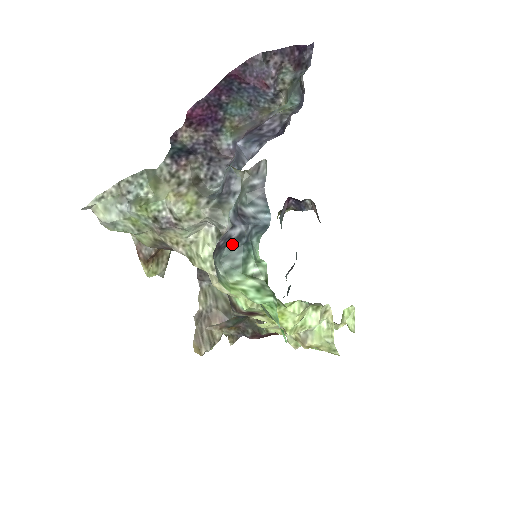
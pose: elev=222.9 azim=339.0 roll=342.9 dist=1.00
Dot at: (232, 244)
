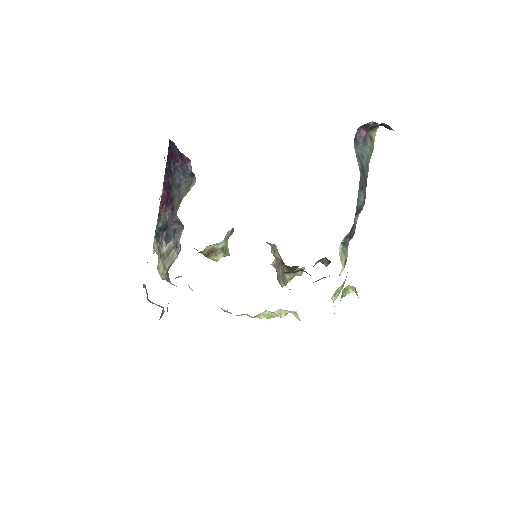
Dot at: (167, 309)
